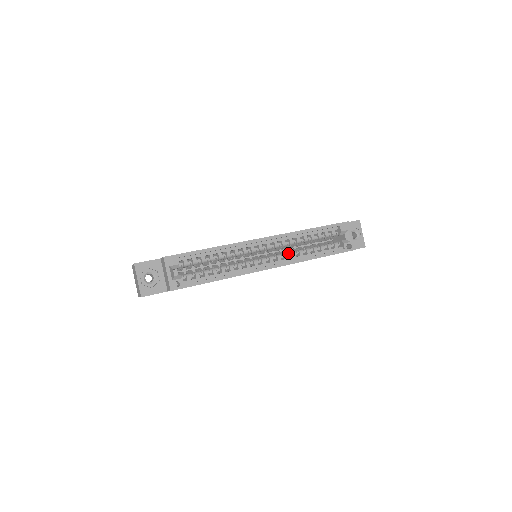
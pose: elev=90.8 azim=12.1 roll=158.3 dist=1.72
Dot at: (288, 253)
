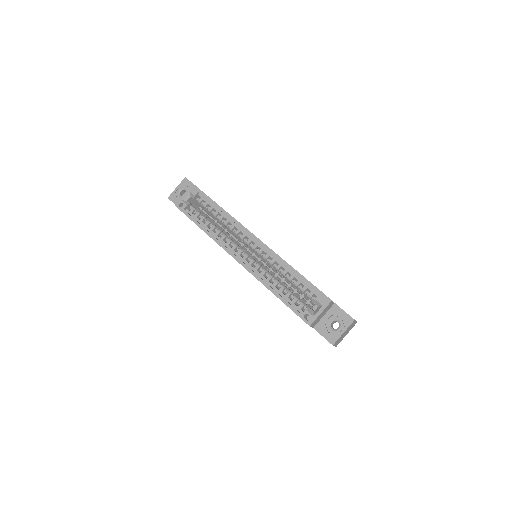
Dot at: (262, 268)
